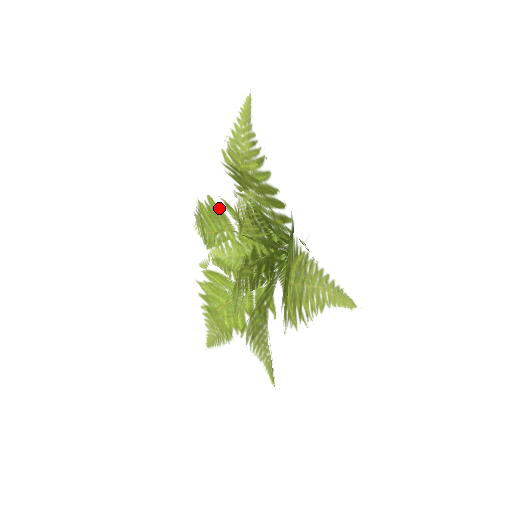
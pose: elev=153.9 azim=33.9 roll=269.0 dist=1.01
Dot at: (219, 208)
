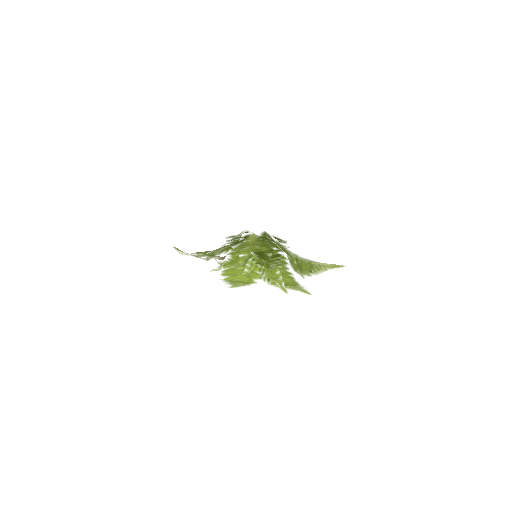
Dot at: (217, 252)
